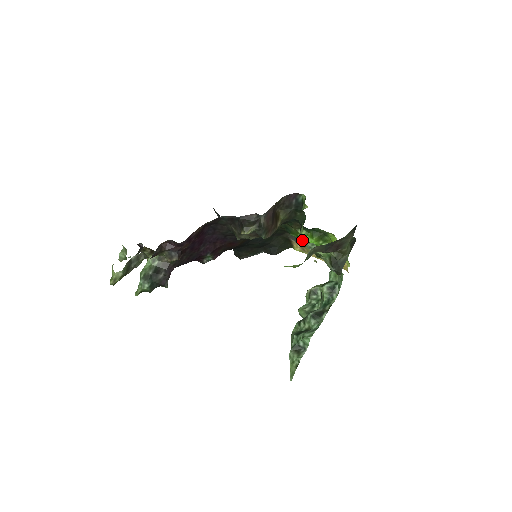
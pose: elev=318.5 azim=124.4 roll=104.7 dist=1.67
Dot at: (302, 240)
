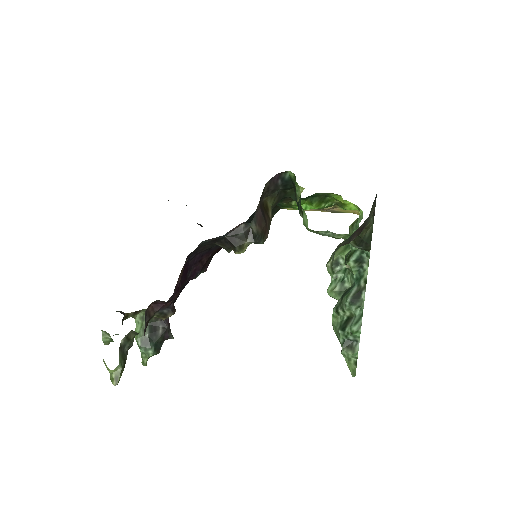
Dot at: (311, 230)
